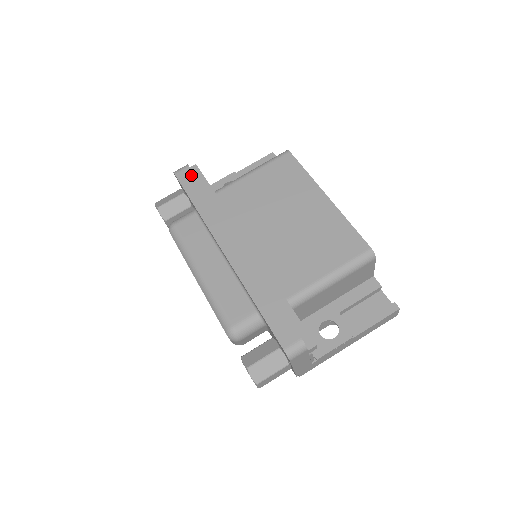
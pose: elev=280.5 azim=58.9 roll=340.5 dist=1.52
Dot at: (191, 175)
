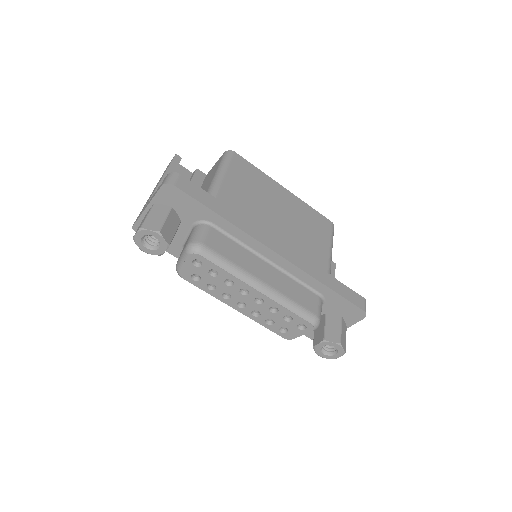
Dot at: (191, 184)
